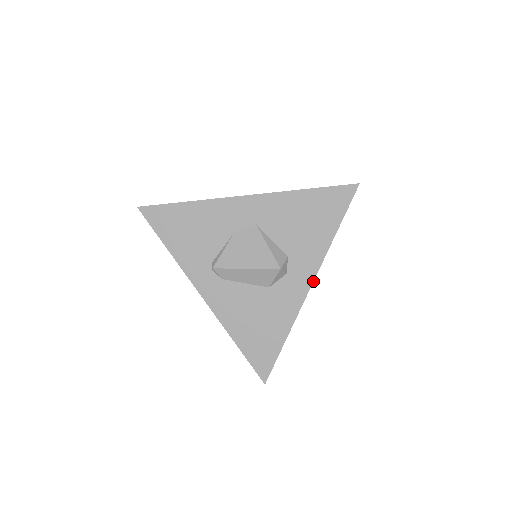
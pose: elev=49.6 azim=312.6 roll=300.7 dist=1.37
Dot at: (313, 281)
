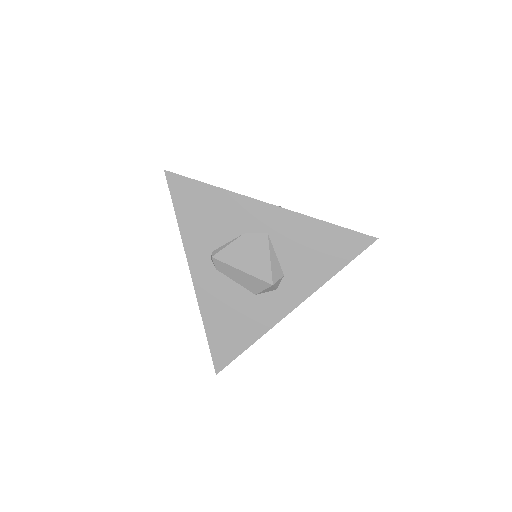
Dot at: (297, 306)
